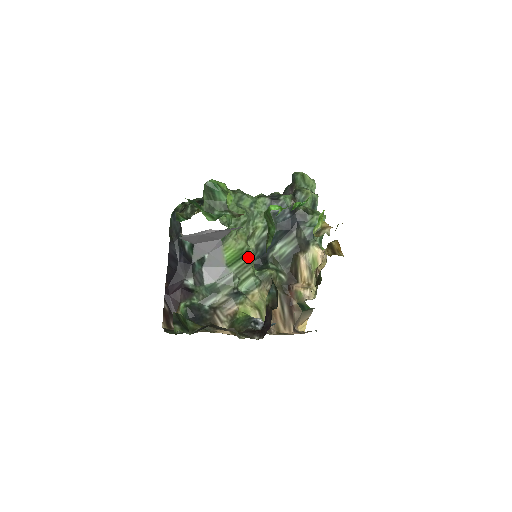
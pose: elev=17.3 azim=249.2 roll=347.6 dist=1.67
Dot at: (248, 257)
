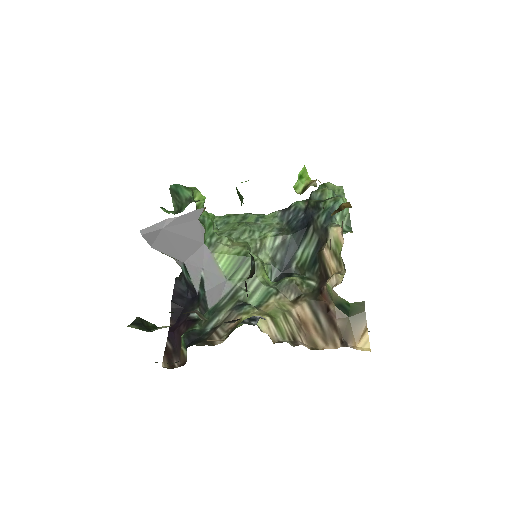
Dot at: (249, 262)
